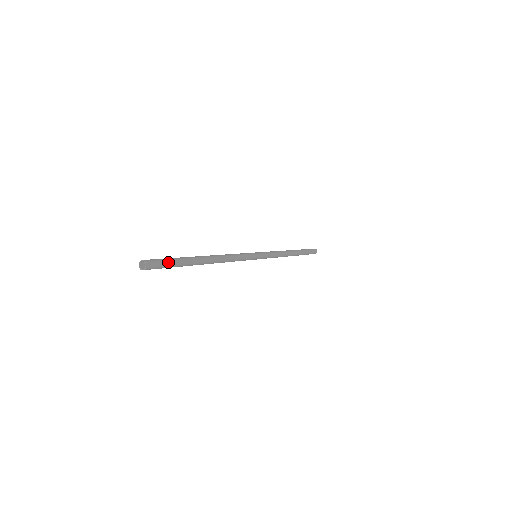
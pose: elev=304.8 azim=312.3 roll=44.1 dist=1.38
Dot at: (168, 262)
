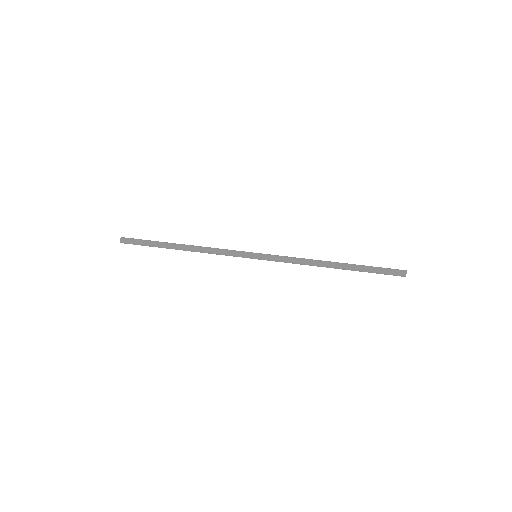
Dot at: (139, 242)
